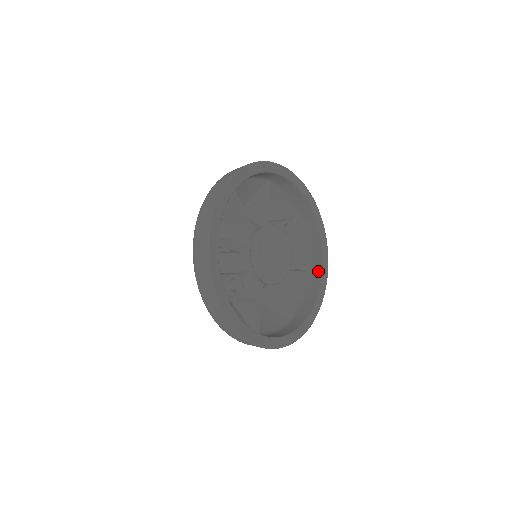
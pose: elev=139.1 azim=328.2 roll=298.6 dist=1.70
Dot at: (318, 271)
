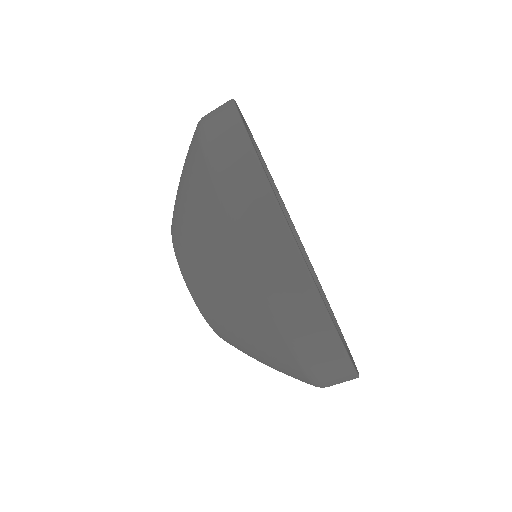
Dot at: occluded
